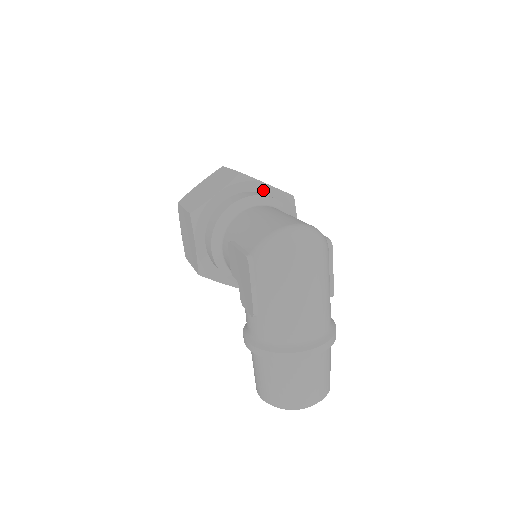
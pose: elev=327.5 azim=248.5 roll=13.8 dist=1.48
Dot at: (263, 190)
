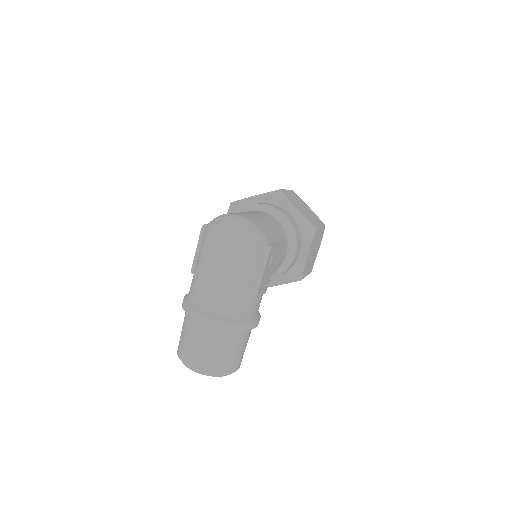
Dot at: (290, 210)
